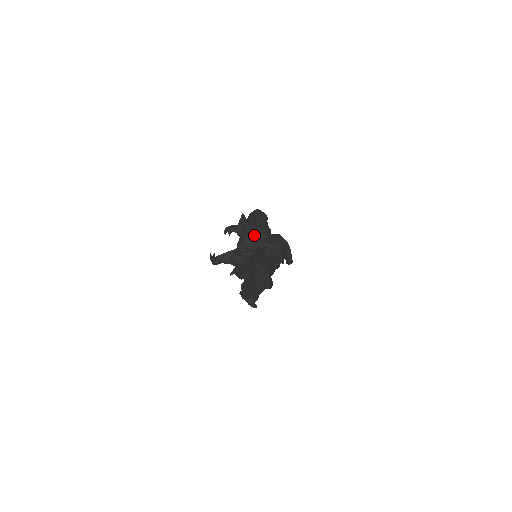
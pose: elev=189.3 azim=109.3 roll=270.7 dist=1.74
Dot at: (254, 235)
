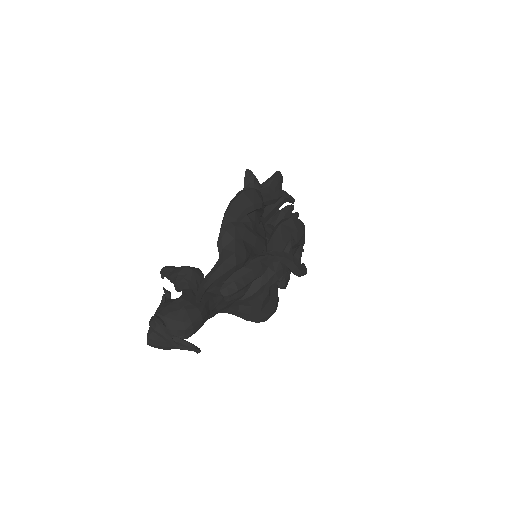
Dot at: (160, 334)
